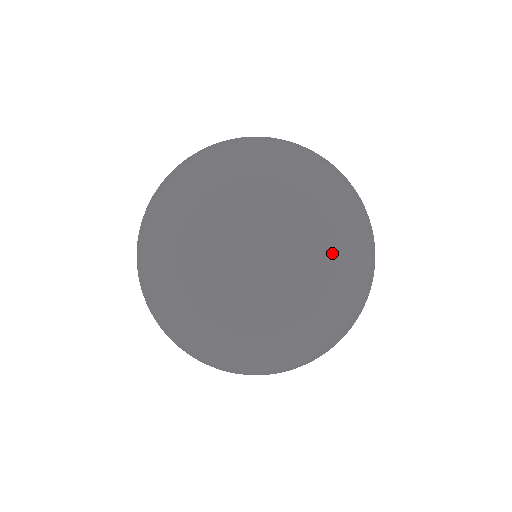
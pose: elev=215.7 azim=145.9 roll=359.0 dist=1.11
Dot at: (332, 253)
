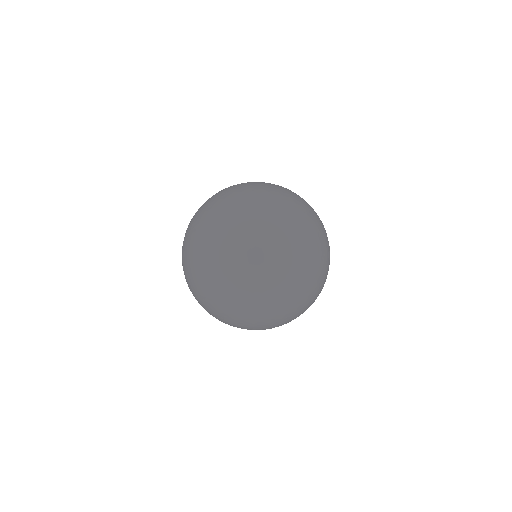
Dot at: occluded
